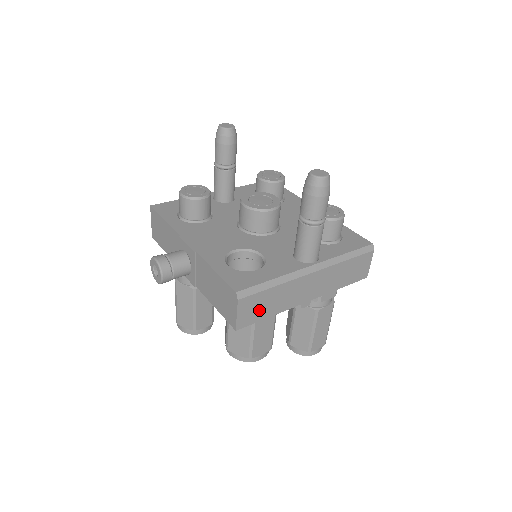
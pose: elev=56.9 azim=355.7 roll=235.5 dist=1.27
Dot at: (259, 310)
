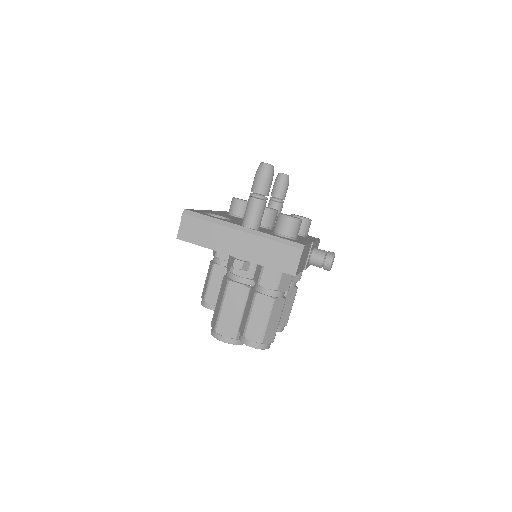
Dot at: (195, 234)
